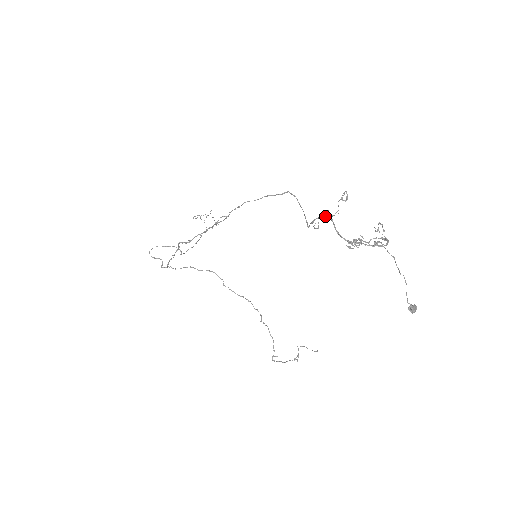
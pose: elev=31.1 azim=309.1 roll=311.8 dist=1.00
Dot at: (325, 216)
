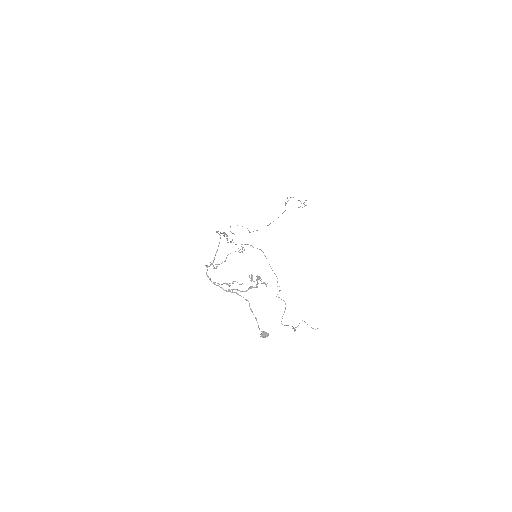
Dot at: (206, 266)
